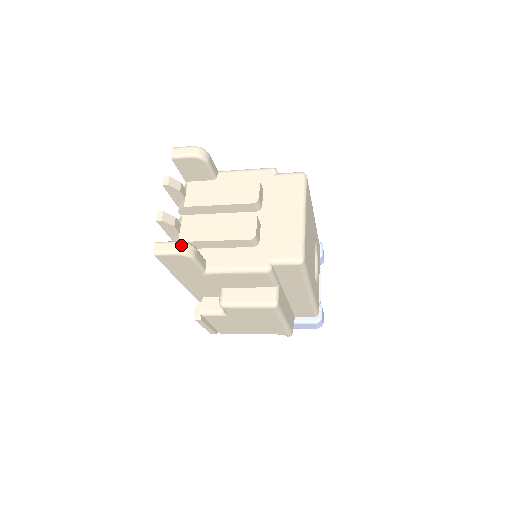
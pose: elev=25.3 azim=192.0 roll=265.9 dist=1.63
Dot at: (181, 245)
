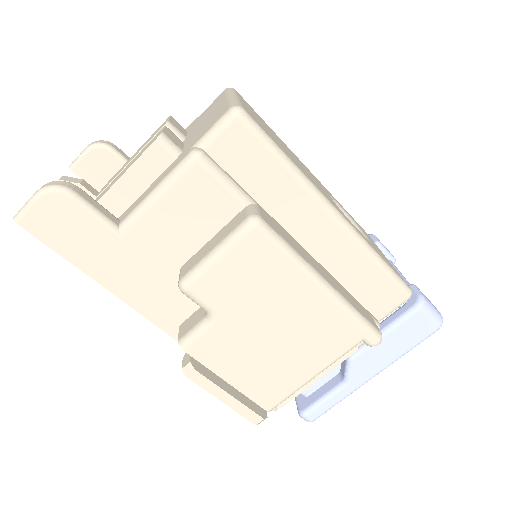
Dot at: (46, 184)
